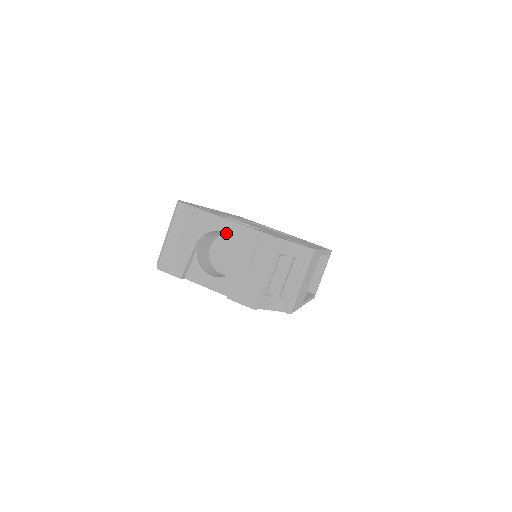
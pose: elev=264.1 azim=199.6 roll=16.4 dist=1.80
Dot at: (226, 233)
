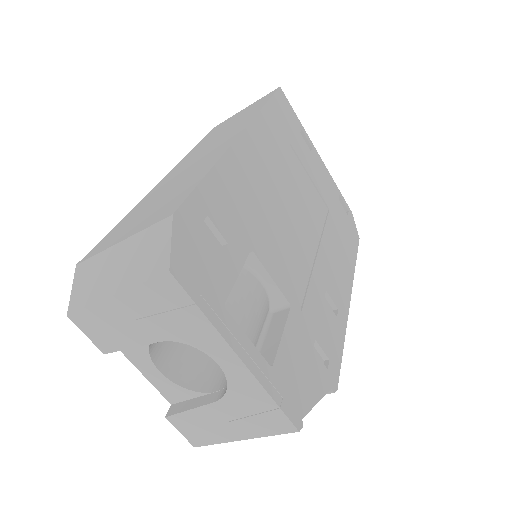
Dot at: (223, 370)
